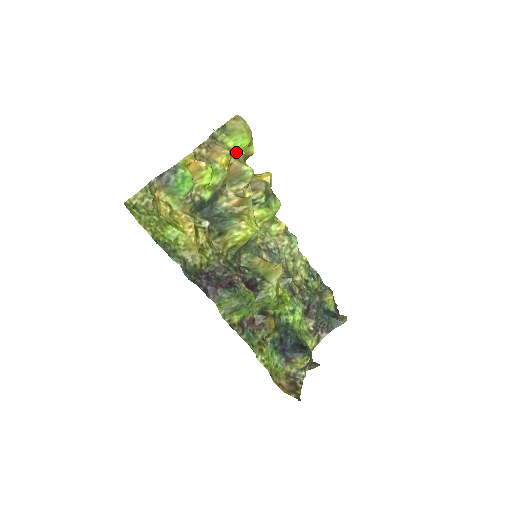
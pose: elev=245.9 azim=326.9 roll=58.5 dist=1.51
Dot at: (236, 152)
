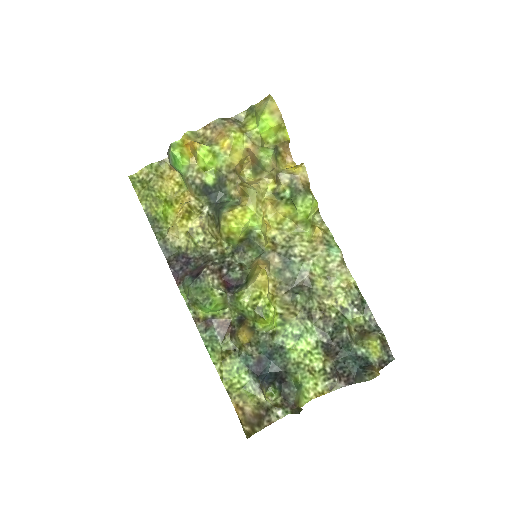
Dot at: (255, 136)
